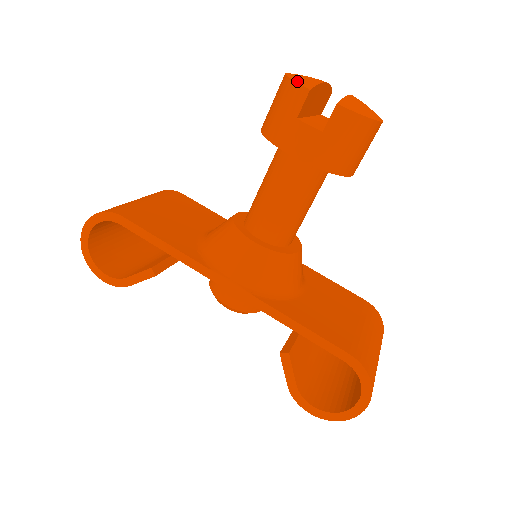
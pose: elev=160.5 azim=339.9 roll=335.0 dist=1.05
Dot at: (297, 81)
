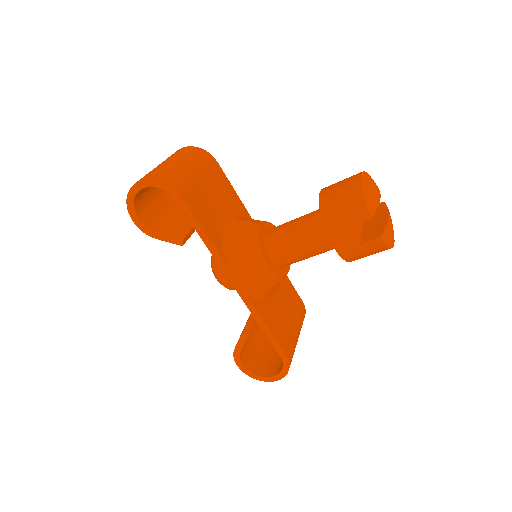
Dot at: (367, 203)
